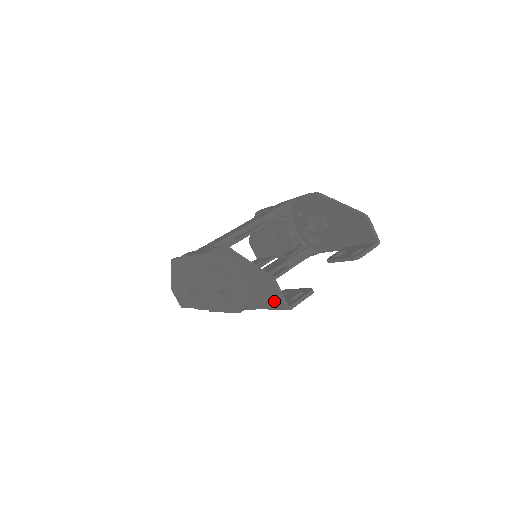
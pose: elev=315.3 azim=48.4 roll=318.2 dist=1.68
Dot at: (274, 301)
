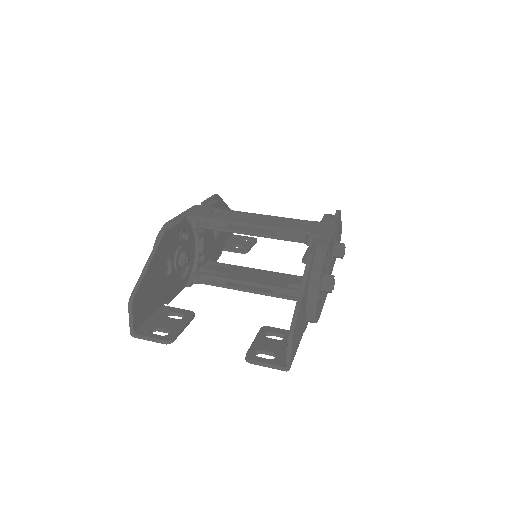
Dot at: (139, 316)
